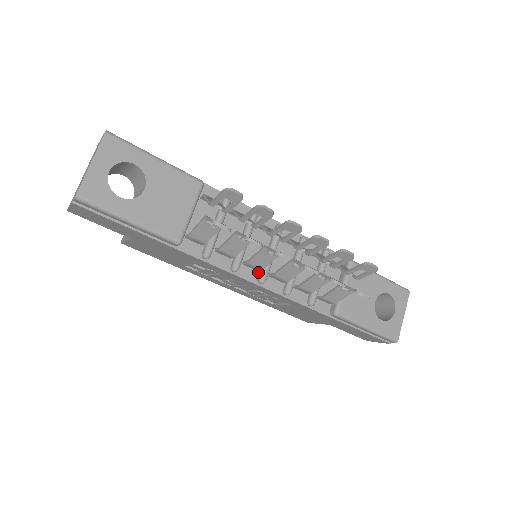
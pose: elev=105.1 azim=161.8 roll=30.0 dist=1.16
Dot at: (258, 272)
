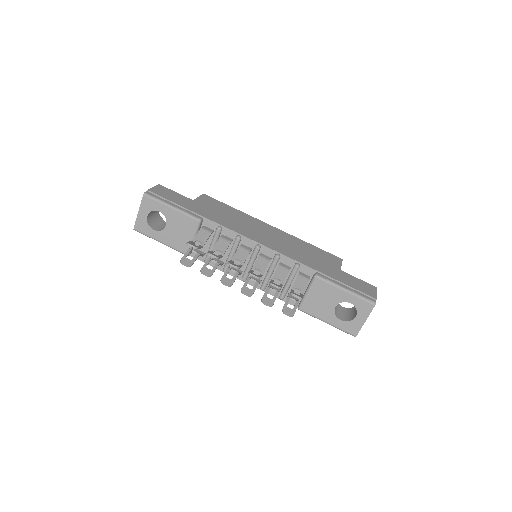
Dot at: (243, 273)
